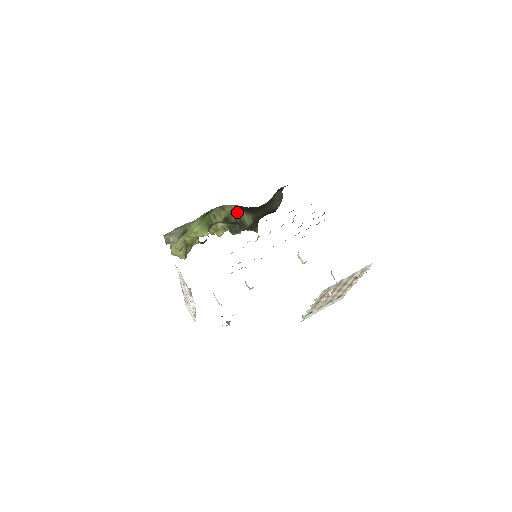
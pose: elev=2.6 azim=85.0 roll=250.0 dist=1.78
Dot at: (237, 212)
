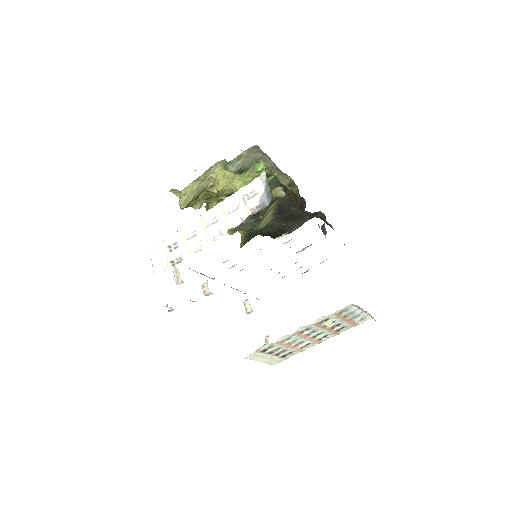
Dot at: (272, 204)
